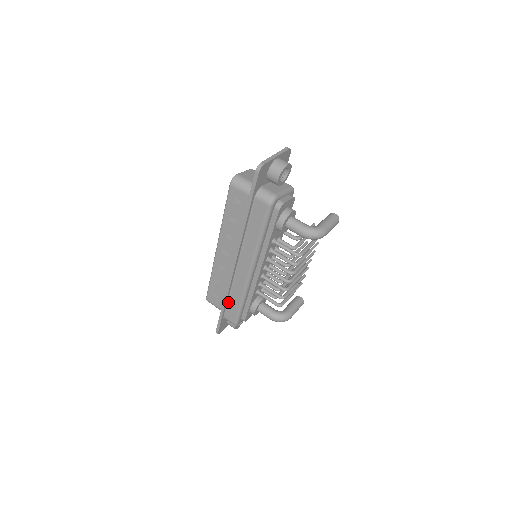
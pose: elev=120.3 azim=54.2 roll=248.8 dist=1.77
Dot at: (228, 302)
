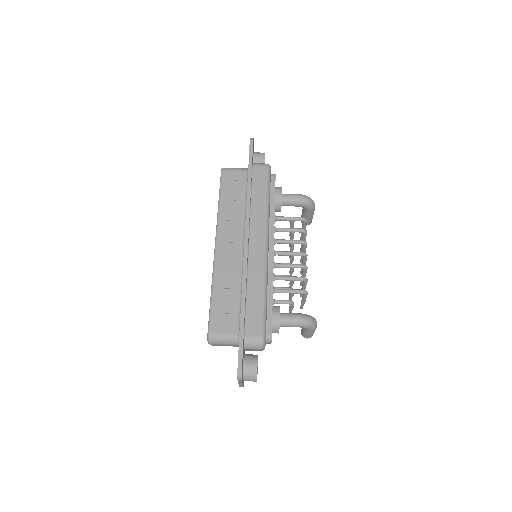
Dot at: (246, 307)
